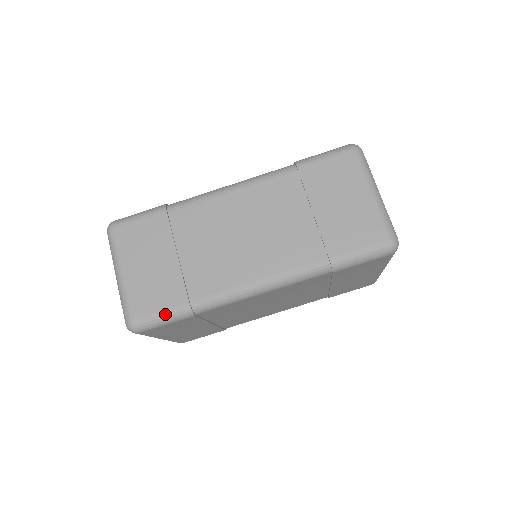
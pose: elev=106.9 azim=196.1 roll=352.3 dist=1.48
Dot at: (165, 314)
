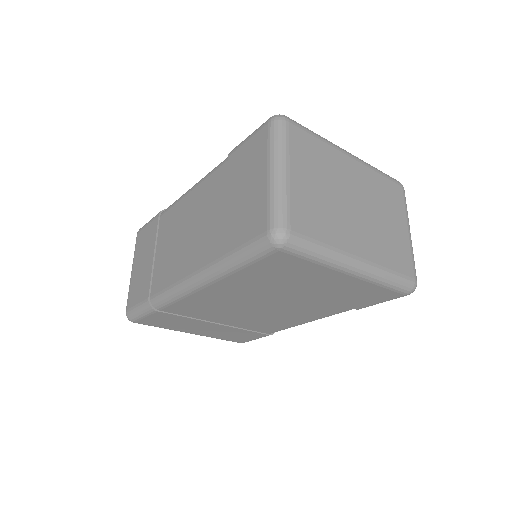
Dot at: (138, 307)
